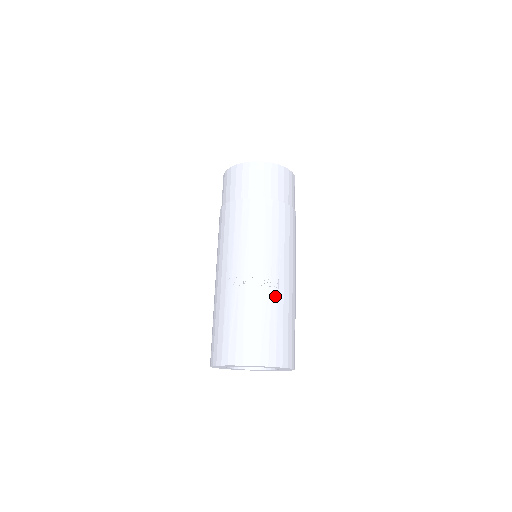
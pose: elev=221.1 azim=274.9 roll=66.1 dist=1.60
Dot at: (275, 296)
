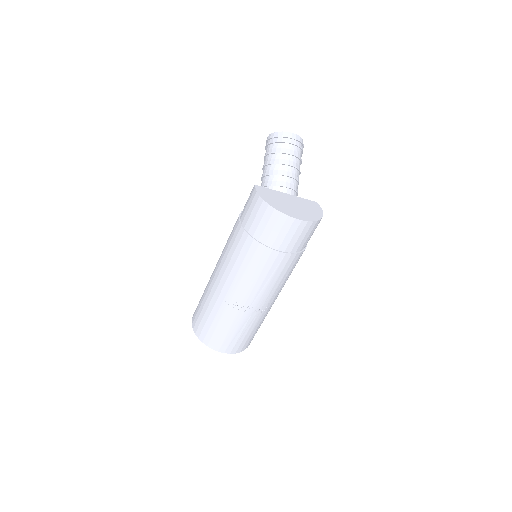
Dot at: (259, 317)
